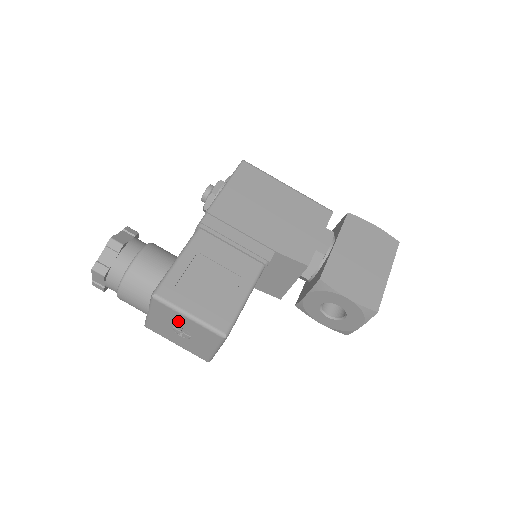
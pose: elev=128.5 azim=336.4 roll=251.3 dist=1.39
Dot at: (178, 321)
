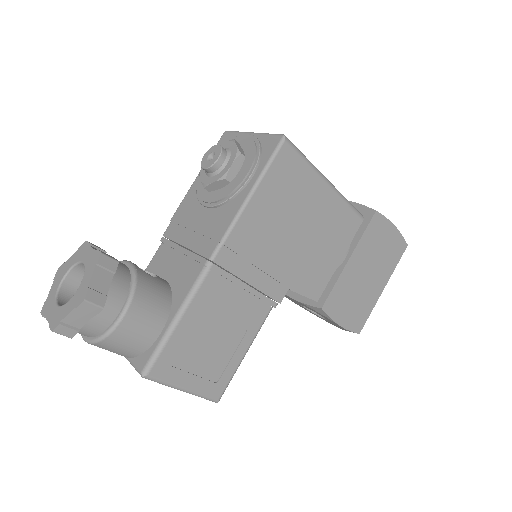
Dot at: occluded
